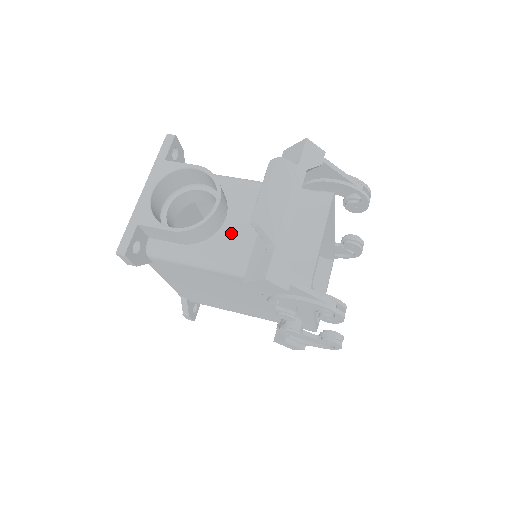
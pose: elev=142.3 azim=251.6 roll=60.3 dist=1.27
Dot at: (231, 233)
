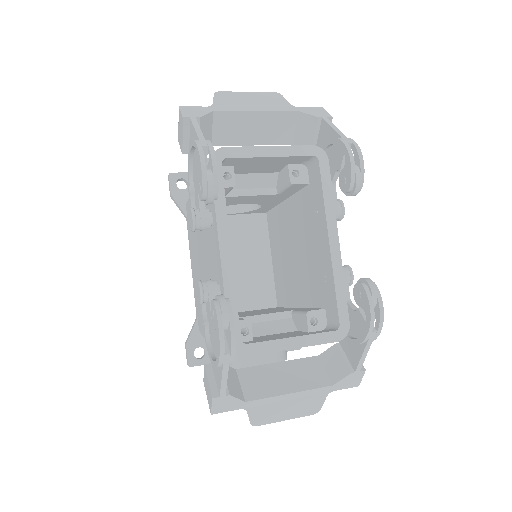
Dot at: occluded
